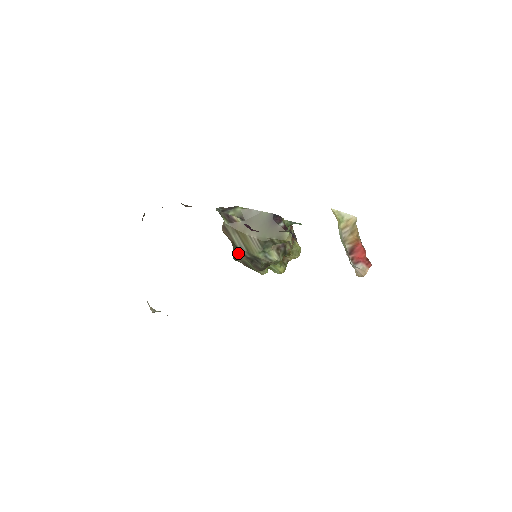
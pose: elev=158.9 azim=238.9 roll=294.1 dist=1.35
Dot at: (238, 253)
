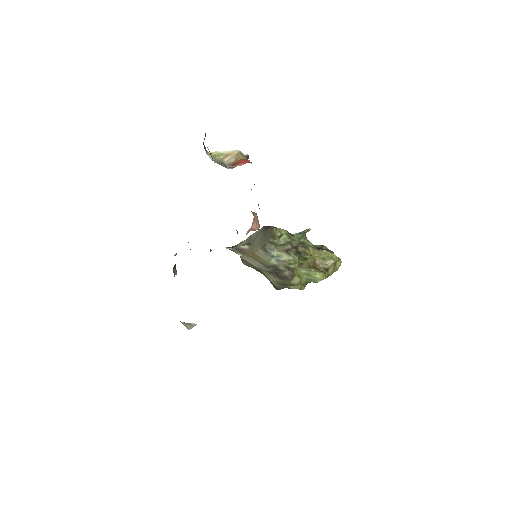
Dot at: (266, 276)
